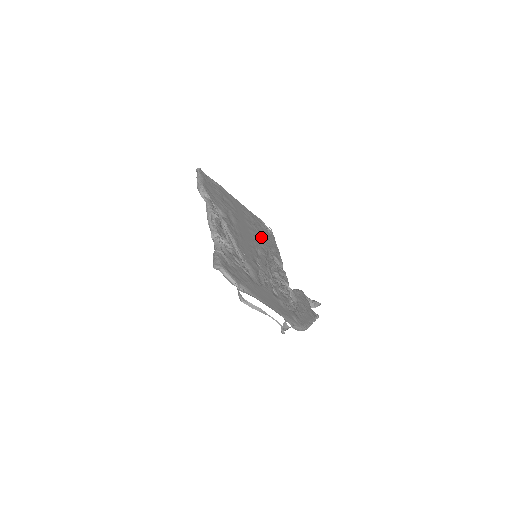
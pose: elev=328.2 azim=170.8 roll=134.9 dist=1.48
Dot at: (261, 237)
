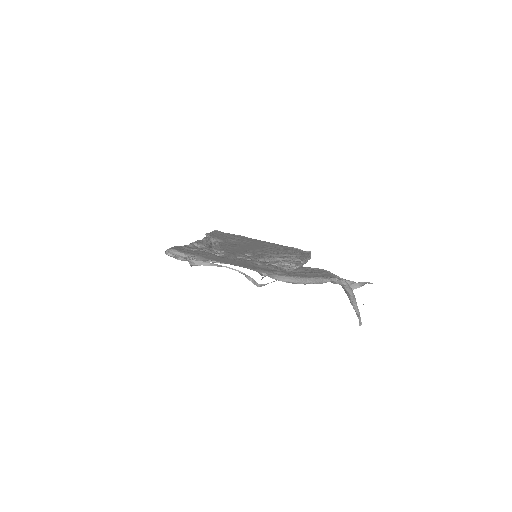
Dot at: (279, 250)
